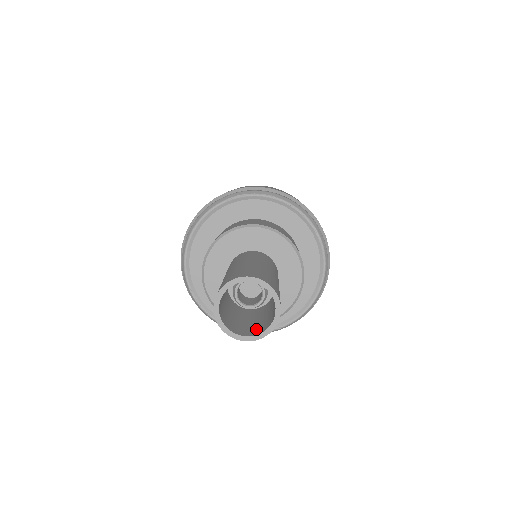
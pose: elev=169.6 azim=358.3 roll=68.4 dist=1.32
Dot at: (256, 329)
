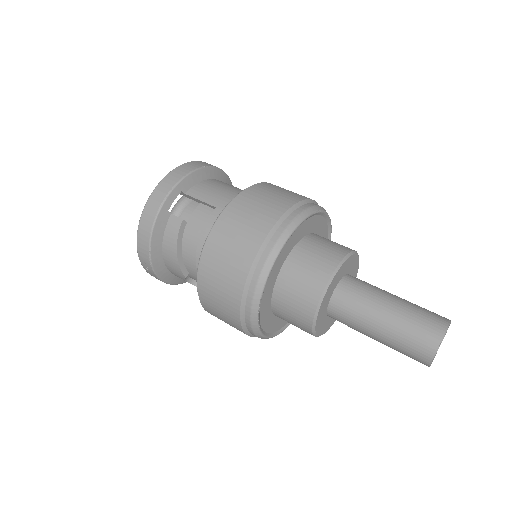
Dot at: occluded
